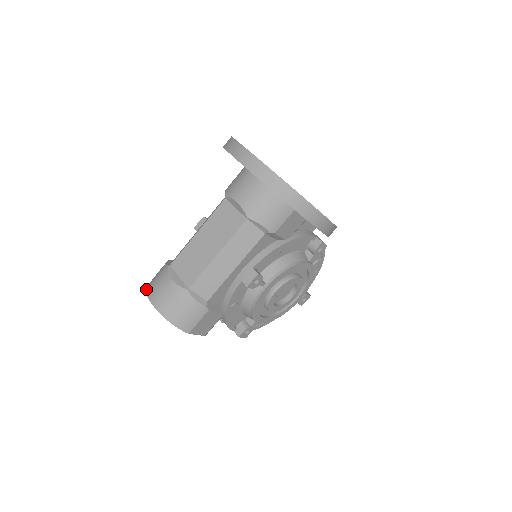
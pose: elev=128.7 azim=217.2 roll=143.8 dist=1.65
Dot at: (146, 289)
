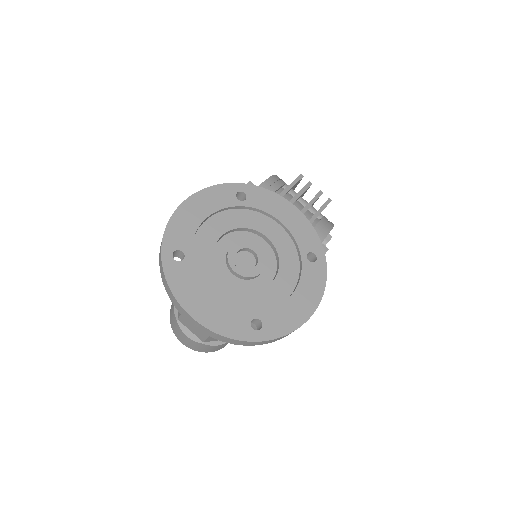
Dot at: occluded
